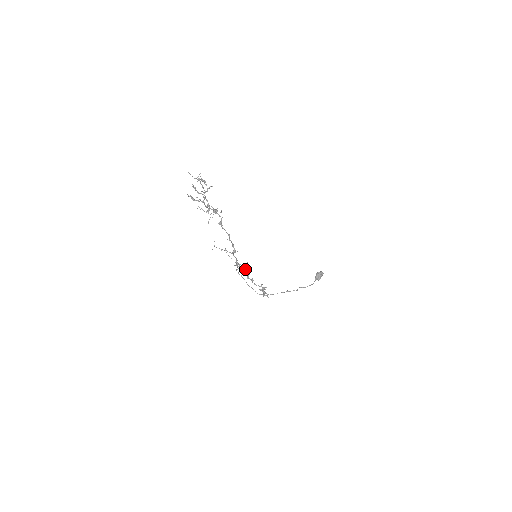
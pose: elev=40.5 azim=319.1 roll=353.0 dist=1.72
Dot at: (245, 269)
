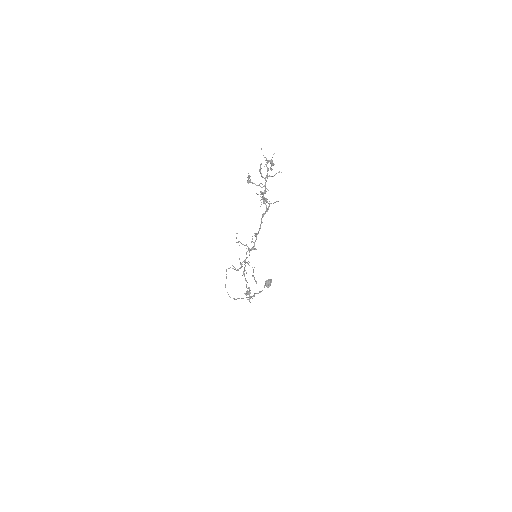
Dot at: occluded
